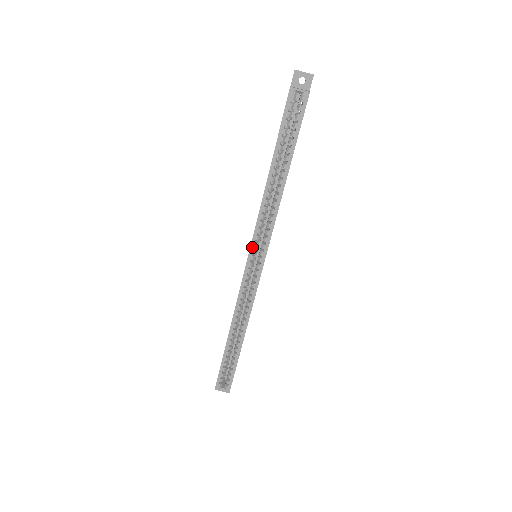
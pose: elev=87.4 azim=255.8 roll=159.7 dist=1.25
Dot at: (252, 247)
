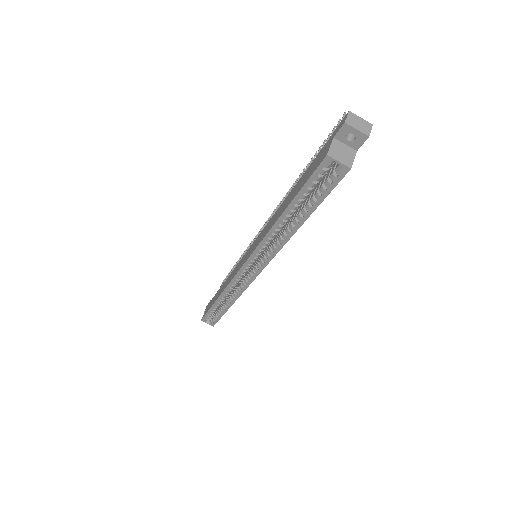
Dot at: (250, 260)
